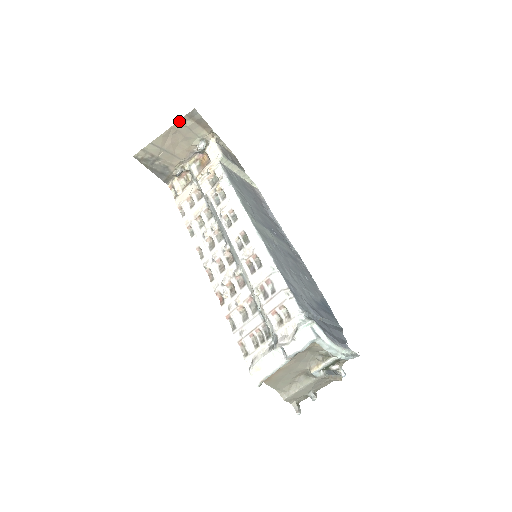
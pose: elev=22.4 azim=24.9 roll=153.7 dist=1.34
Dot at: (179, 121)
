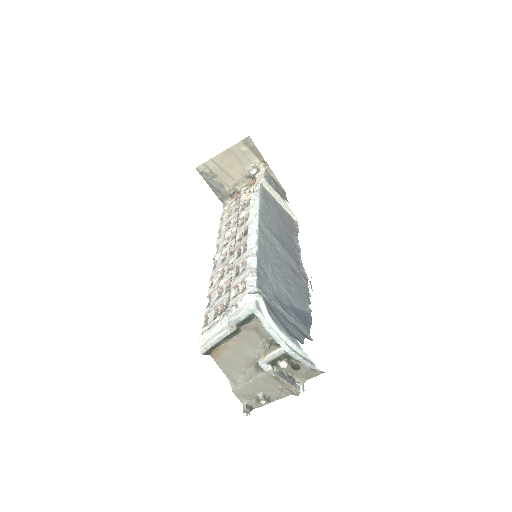
Dot at: (235, 145)
